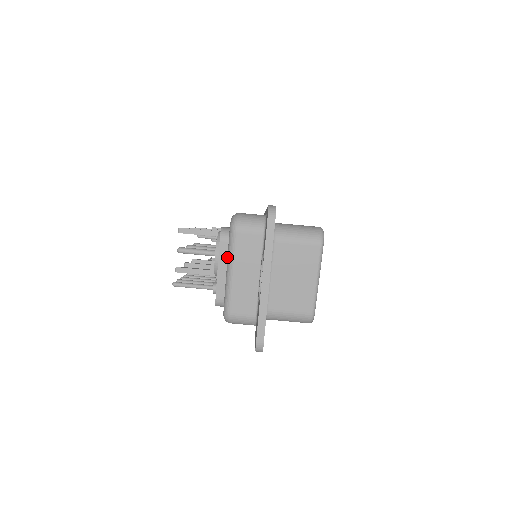
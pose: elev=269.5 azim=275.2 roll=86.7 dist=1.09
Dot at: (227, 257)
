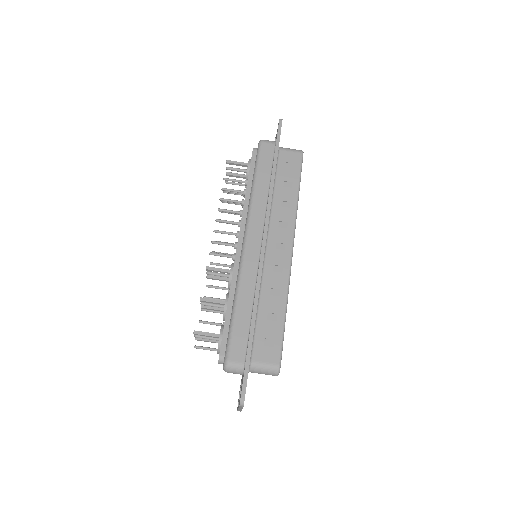
Dot at: occluded
